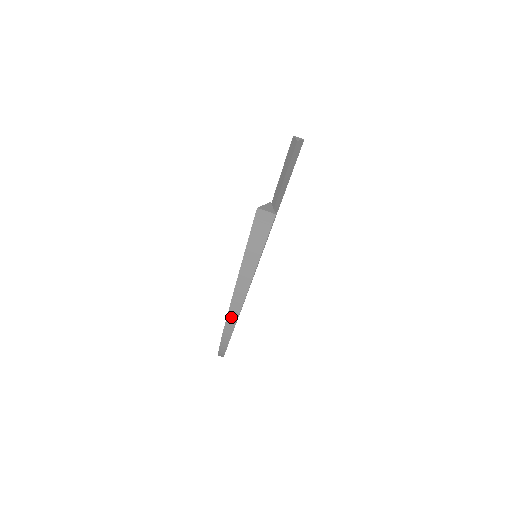
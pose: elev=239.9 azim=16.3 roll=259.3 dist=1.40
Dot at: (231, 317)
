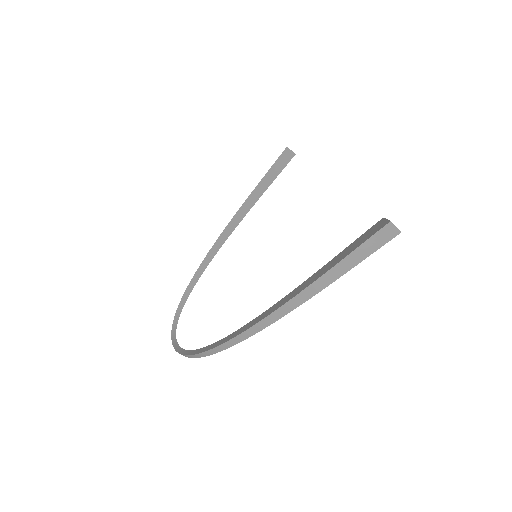
Dot at: (270, 318)
